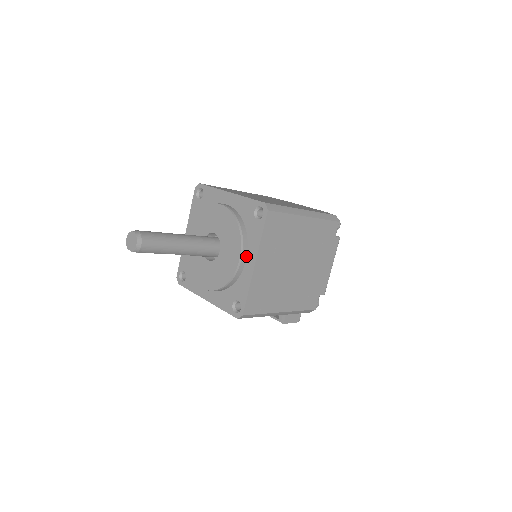
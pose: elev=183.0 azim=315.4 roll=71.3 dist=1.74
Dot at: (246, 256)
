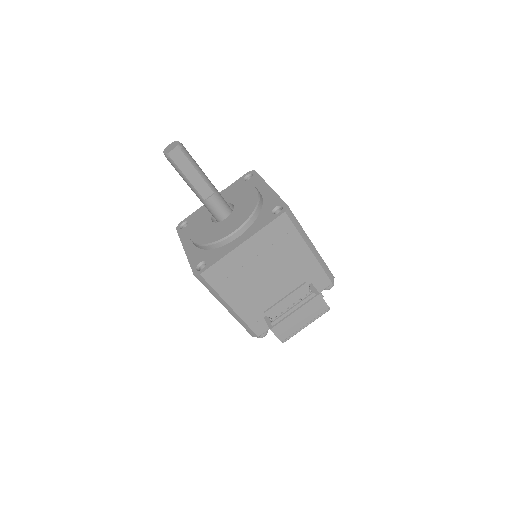
Dot at: occluded
